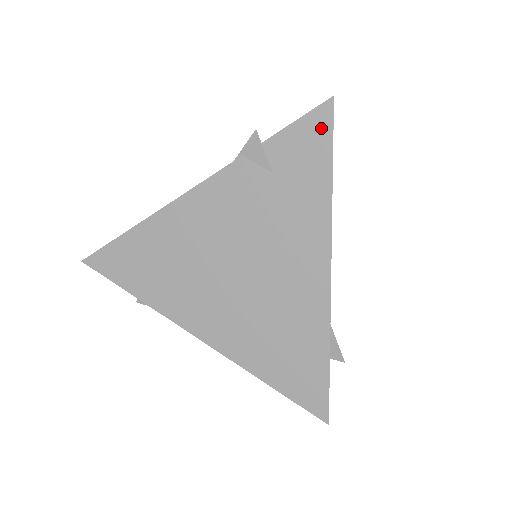
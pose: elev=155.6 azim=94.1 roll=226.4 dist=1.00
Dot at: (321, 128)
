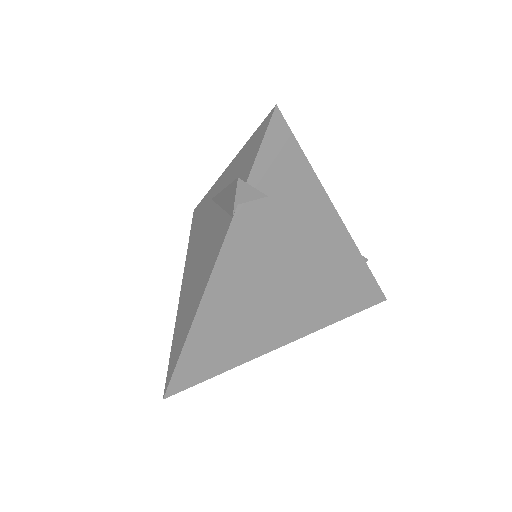
Dot at: (282, 136)
